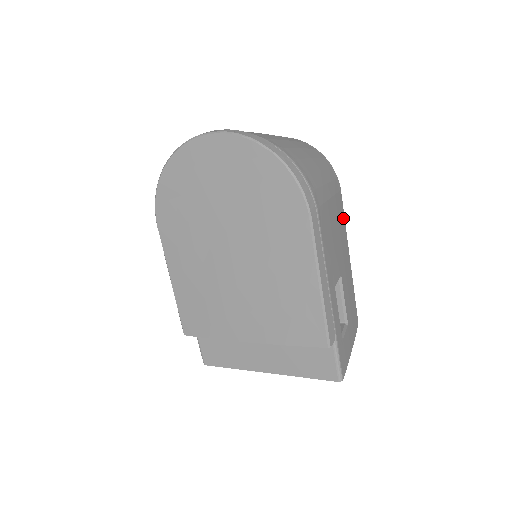
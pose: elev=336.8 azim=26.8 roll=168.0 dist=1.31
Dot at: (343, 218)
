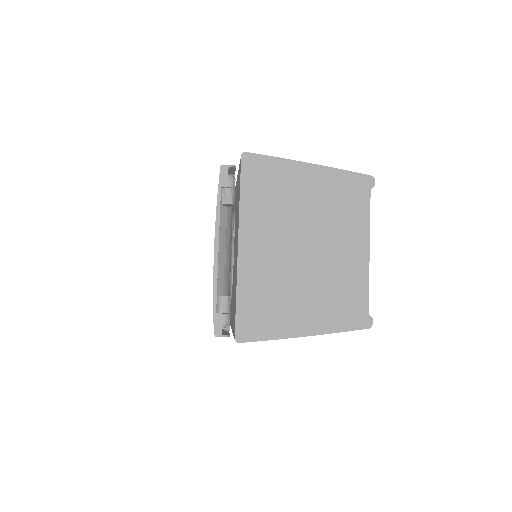
Dot at: occluded
